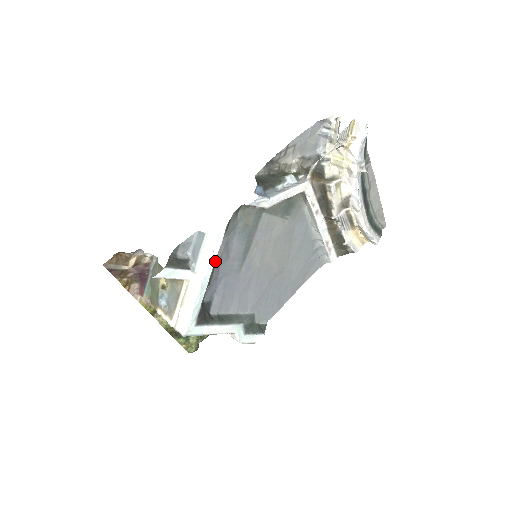
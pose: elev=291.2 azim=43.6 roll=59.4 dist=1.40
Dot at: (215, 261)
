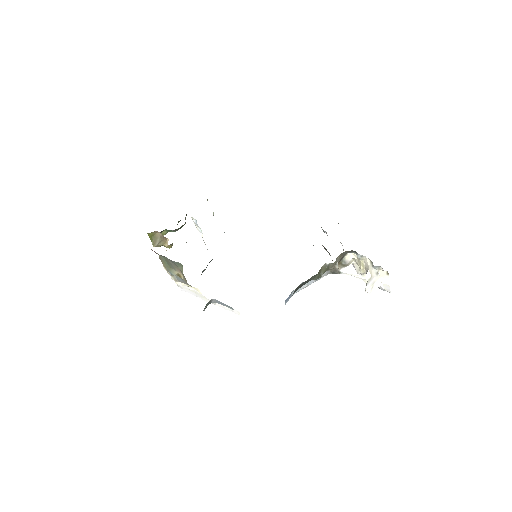
Dot at: occluded
